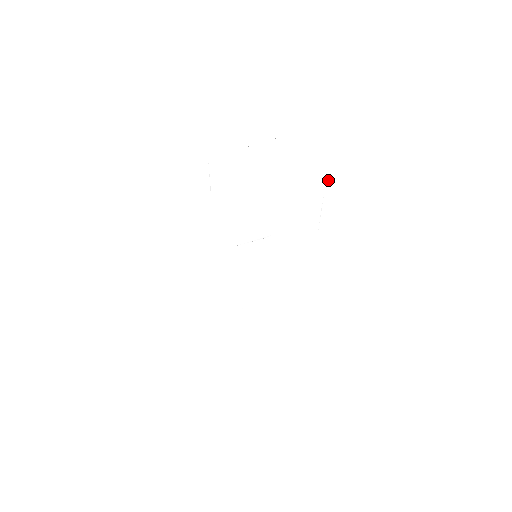
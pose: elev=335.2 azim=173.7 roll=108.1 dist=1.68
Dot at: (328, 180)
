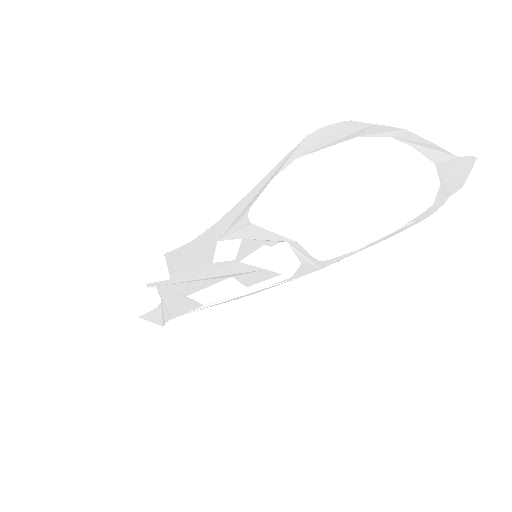
Dot at: (420, 219)
